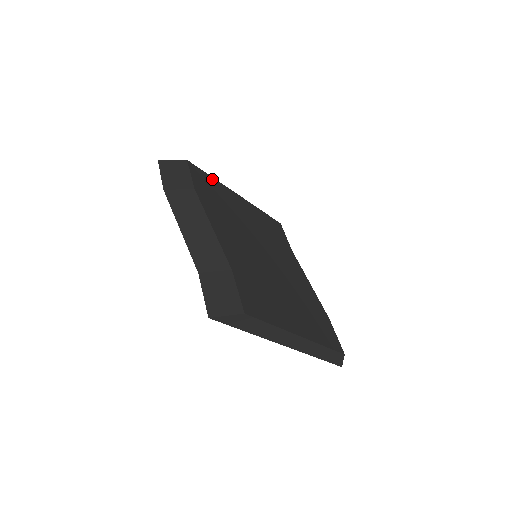
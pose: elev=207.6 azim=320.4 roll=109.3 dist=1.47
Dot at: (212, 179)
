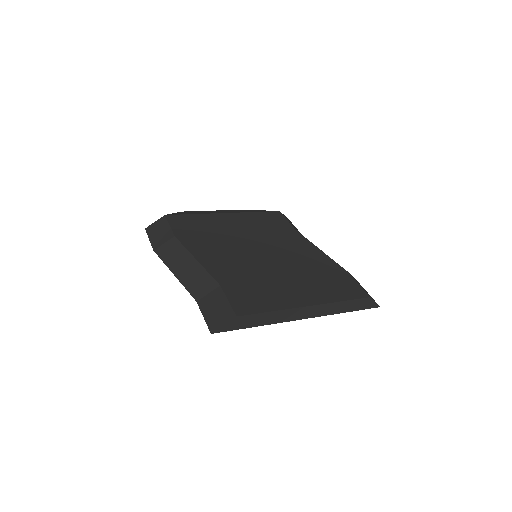
Dot at: (194, 216)
